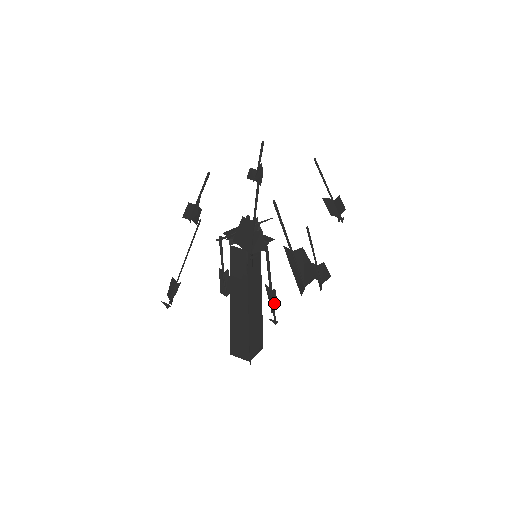
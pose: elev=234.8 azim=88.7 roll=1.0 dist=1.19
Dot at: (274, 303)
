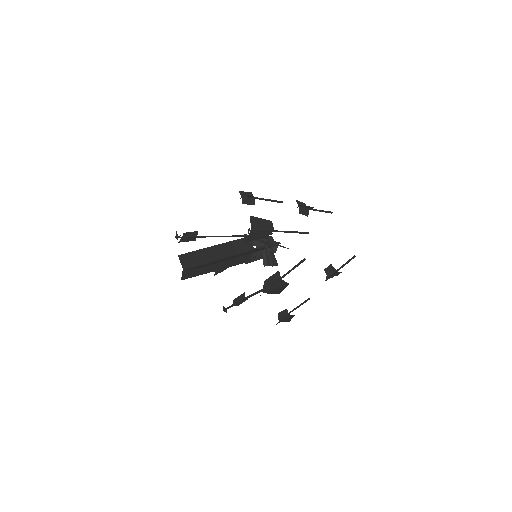
Dot at: (237, 303)
